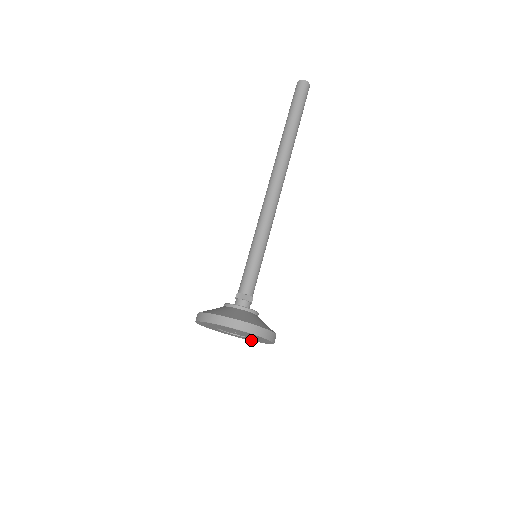
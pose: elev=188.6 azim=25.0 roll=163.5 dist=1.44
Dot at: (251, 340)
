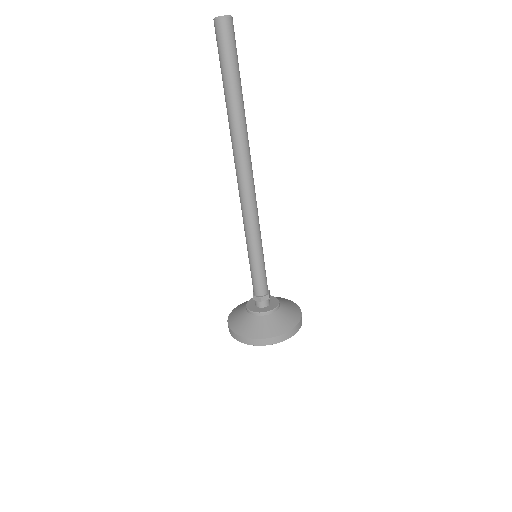
Dot at: occluded
